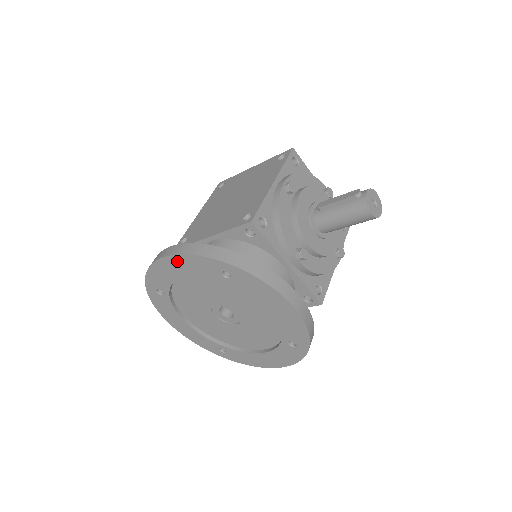
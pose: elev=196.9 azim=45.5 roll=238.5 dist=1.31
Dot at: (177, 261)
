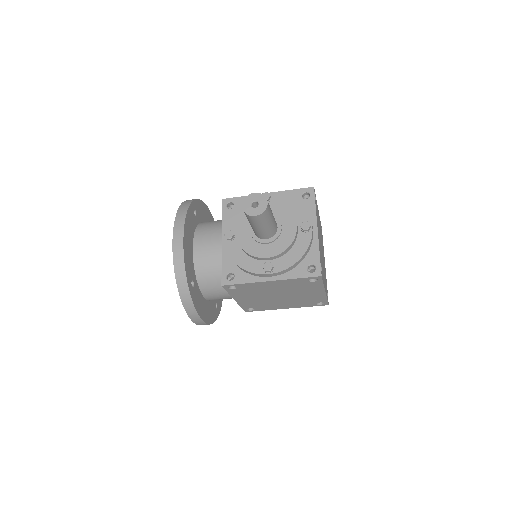
Dot at: occluded
